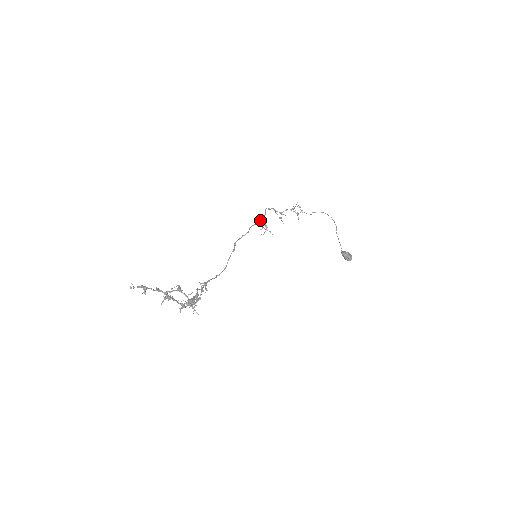
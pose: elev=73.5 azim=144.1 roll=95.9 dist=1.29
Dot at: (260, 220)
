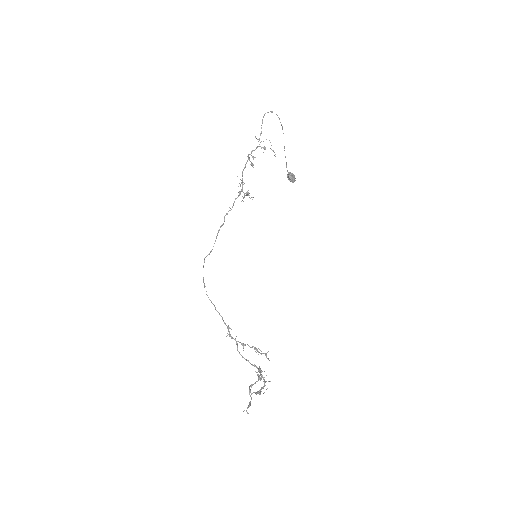
Dot at: occluded
